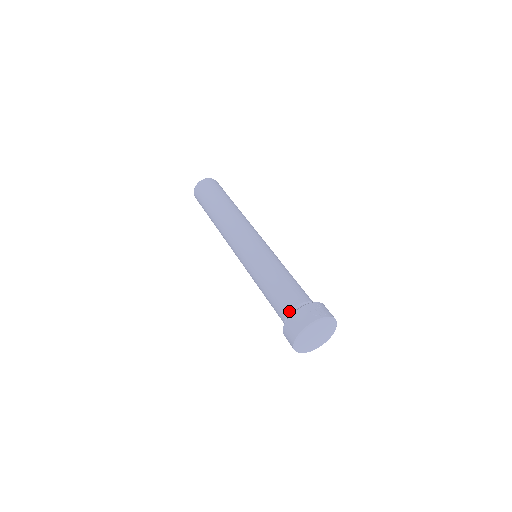
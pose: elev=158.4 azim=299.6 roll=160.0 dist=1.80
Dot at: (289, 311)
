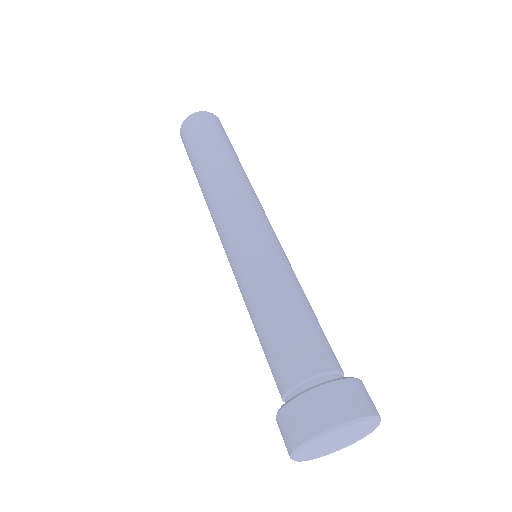
Dot at: (331, 369)
